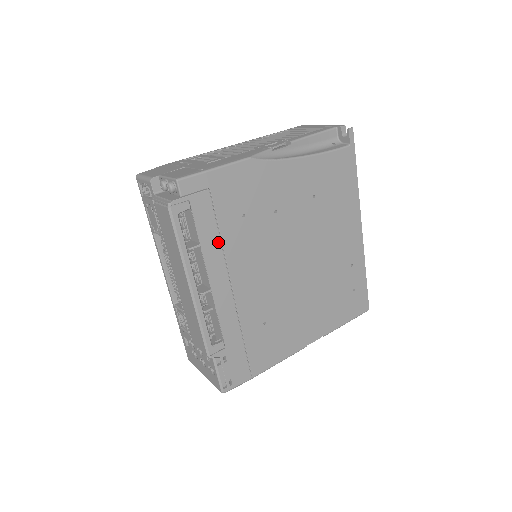
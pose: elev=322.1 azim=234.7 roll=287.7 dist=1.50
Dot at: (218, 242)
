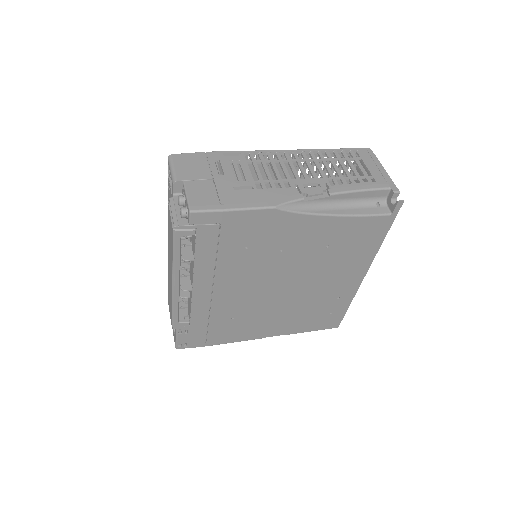
Dot at: (213, 261)
